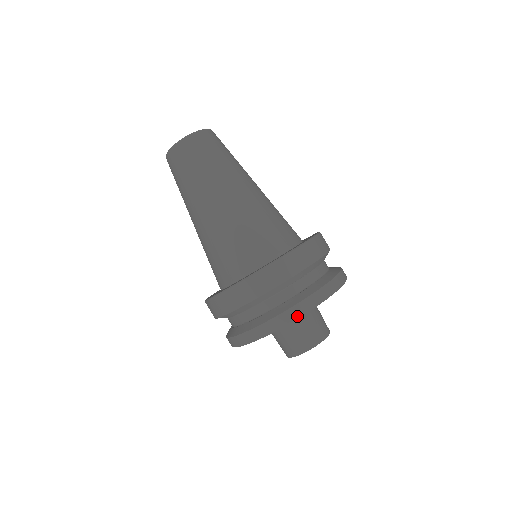
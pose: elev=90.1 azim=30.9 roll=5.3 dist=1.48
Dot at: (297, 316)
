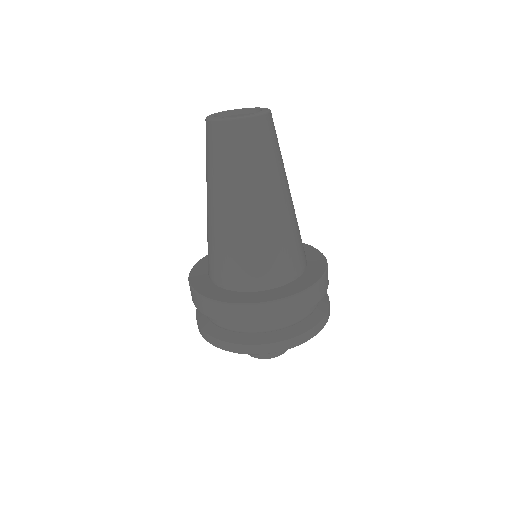
Dot at: (243, 353)
